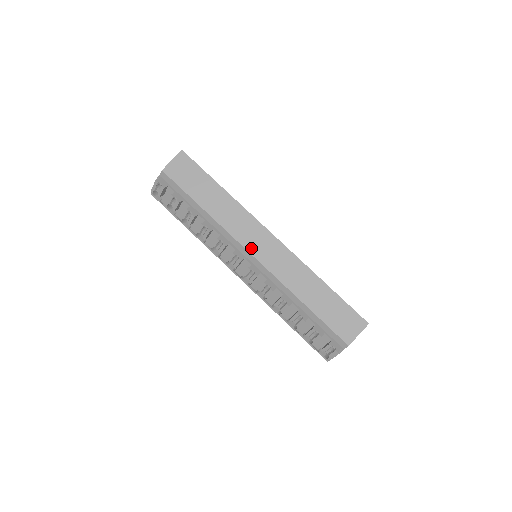
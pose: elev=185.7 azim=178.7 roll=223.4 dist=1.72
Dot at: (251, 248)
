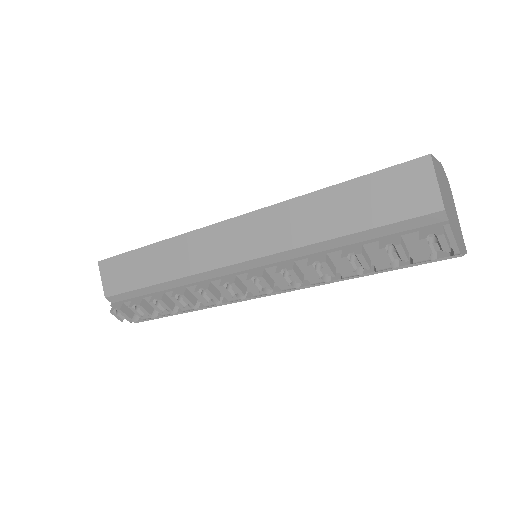
Dot at: (227, 259)
